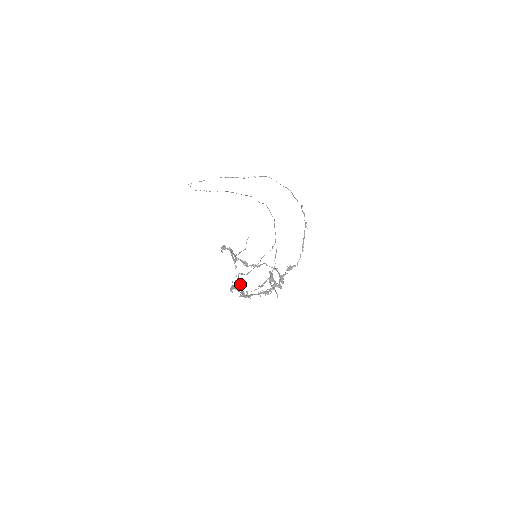
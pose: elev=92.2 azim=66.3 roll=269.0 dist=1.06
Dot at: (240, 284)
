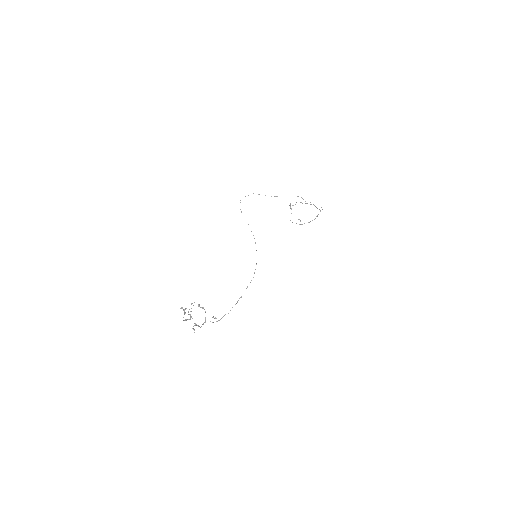
Dot at: (183, 320)
